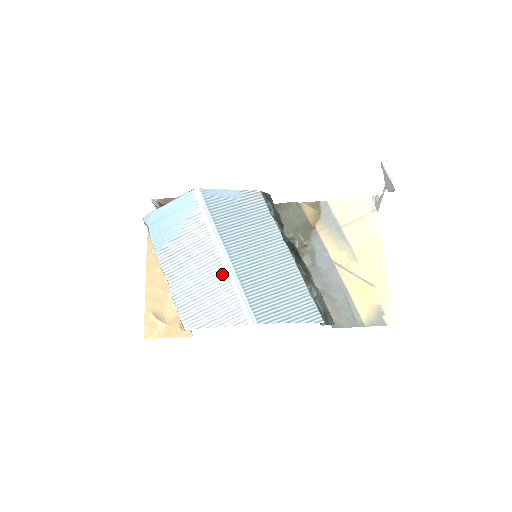
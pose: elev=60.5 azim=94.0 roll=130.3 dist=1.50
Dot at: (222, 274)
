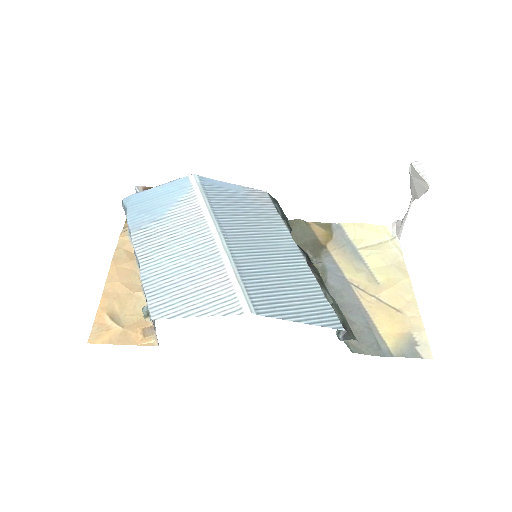
Dot at: (214, 257)
